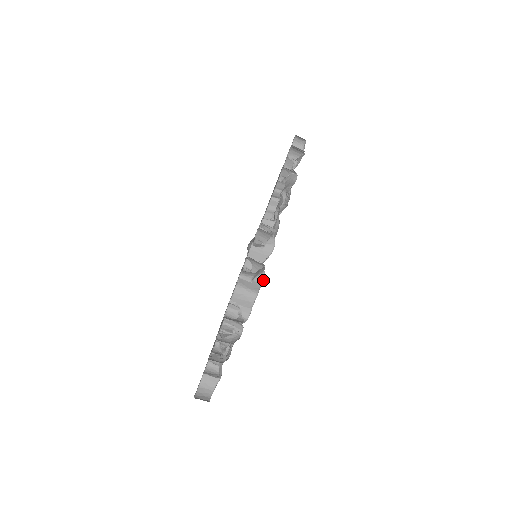
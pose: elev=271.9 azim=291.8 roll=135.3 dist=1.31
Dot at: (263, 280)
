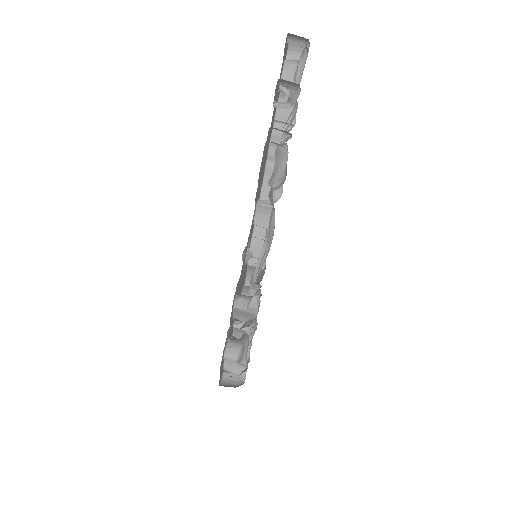
Dot at: (247, 367)
